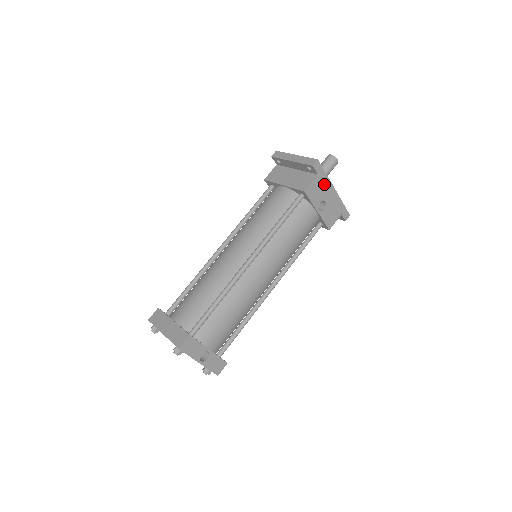
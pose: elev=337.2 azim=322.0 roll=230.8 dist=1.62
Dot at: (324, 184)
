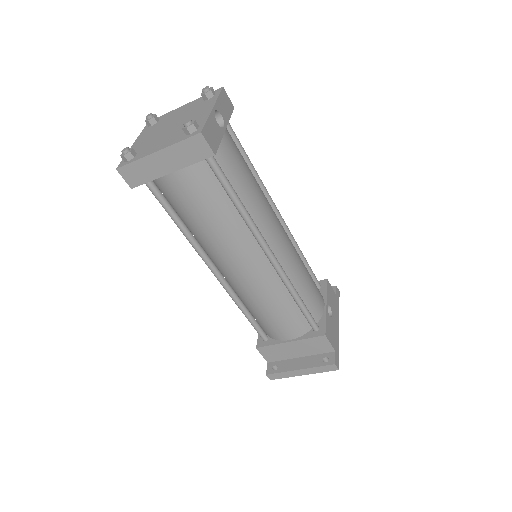
Dot at: (336, 308)
